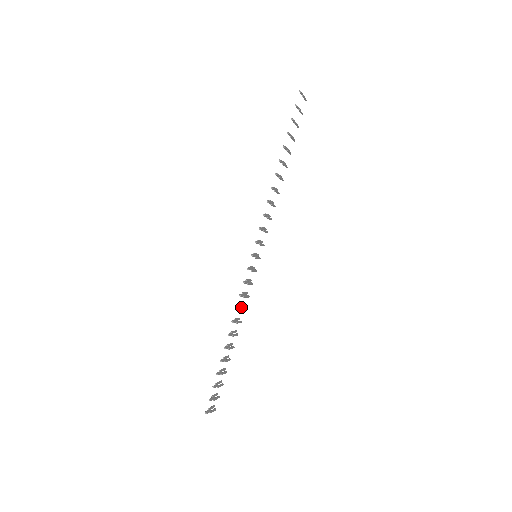
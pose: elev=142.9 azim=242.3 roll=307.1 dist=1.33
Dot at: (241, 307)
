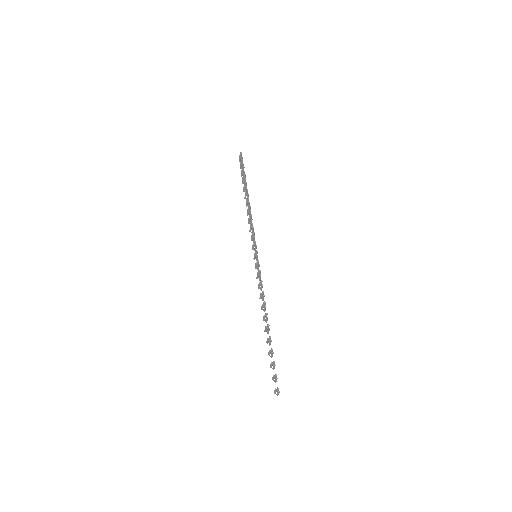
Dot at: (261, 296)
